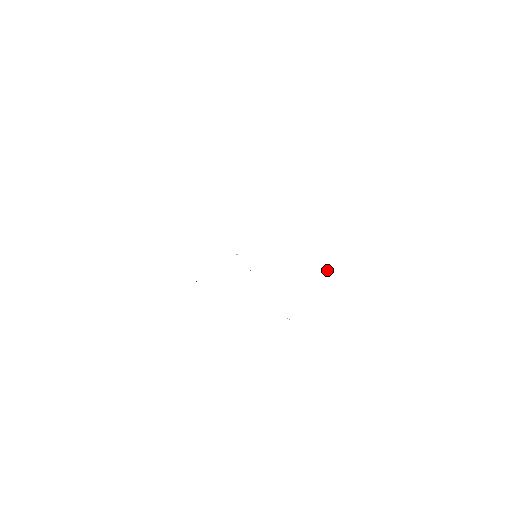
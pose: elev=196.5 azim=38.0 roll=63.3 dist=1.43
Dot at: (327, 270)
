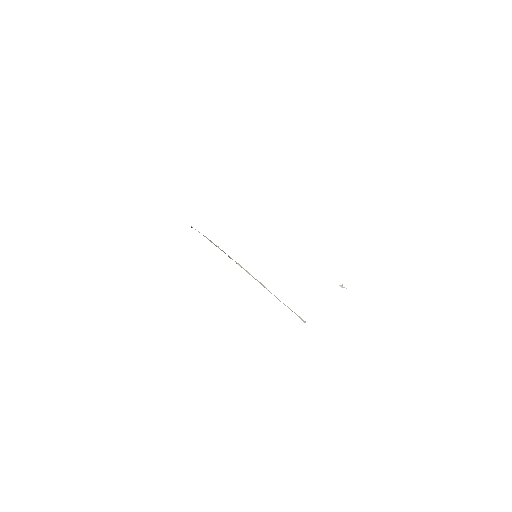
Dot at: occluded
